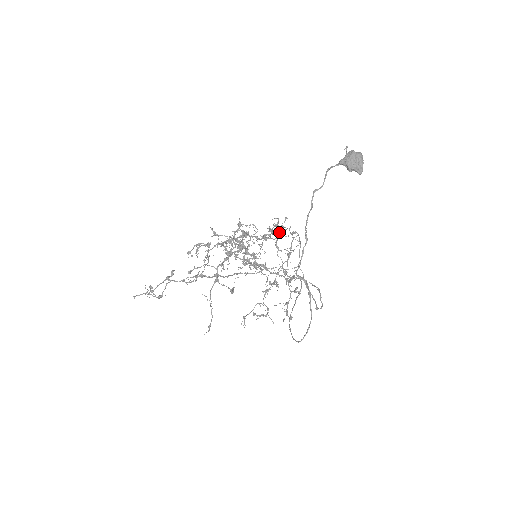
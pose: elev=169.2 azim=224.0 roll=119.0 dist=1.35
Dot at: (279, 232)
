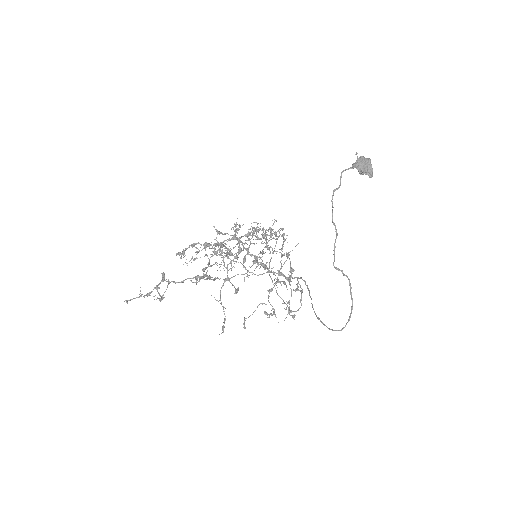
Dot at: (267, 234)
